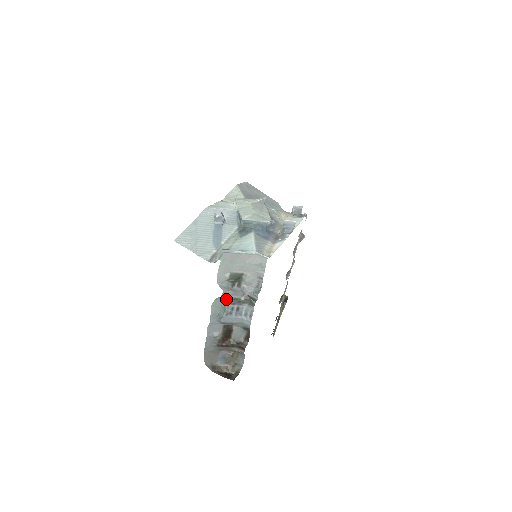
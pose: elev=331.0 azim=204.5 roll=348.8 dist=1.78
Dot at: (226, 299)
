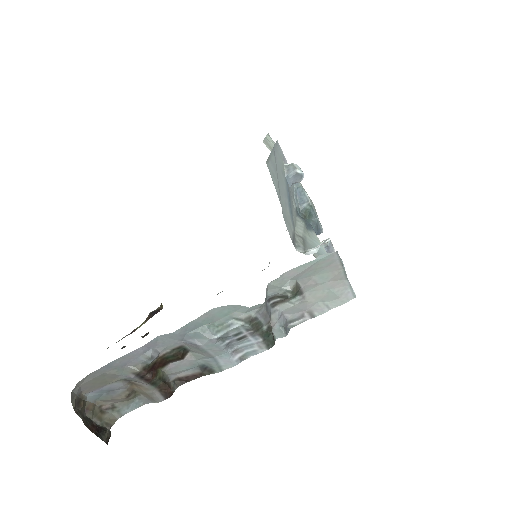
Dot at: (249, 315)
